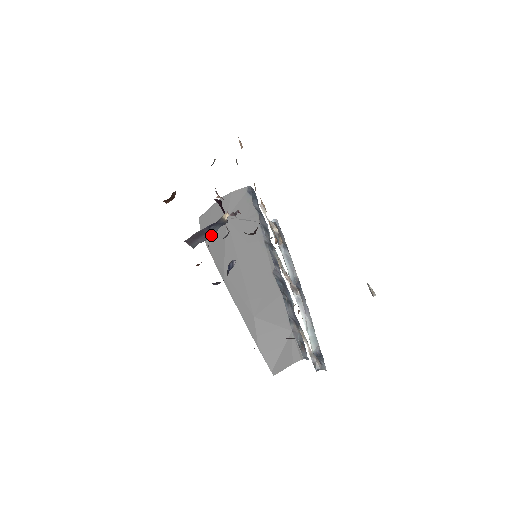
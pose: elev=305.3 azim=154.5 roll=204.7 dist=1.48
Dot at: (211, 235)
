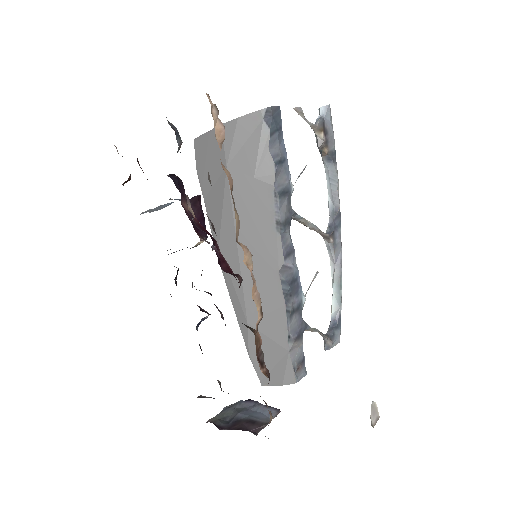
Dot at: occluded
